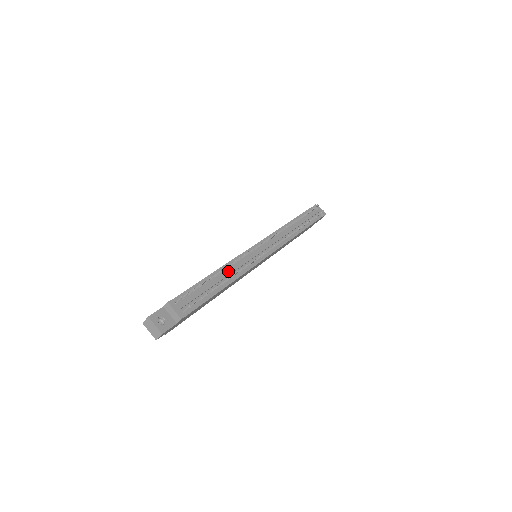
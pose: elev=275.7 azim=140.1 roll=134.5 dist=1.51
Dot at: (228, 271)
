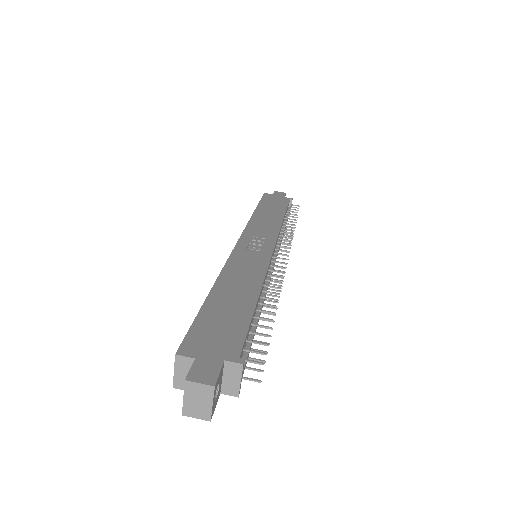
Dot at: occluded
